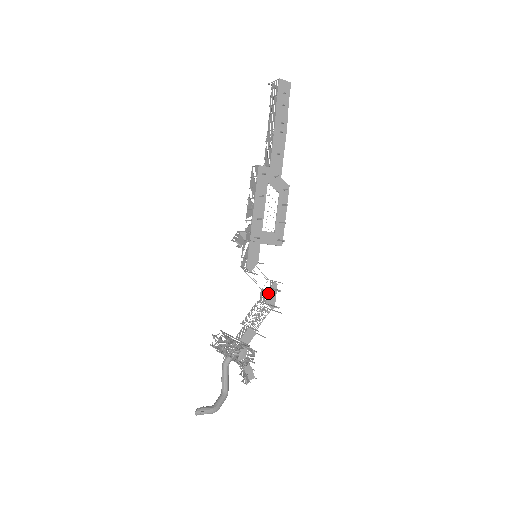
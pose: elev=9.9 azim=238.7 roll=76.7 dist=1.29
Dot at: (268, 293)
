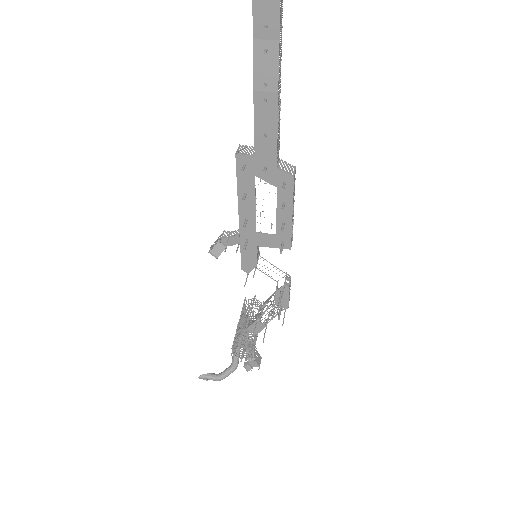
Dot at: (277, 294)
